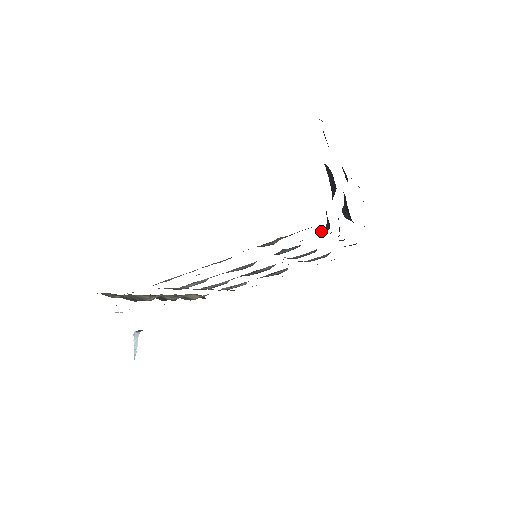
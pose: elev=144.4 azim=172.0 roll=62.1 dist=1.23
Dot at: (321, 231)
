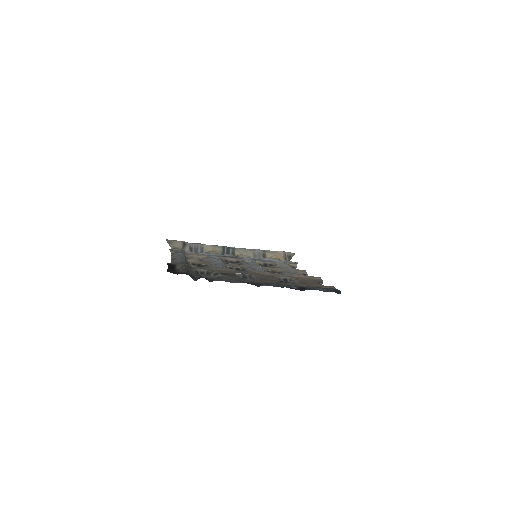
Dot at: (198, 278)
